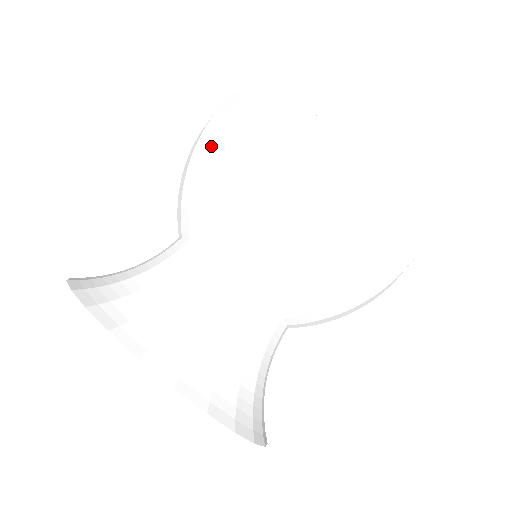
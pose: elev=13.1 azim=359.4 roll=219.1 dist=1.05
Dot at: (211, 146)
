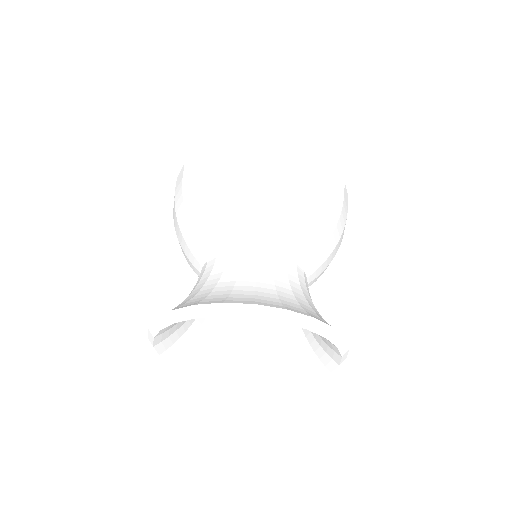
Dot at: (244, 178)
